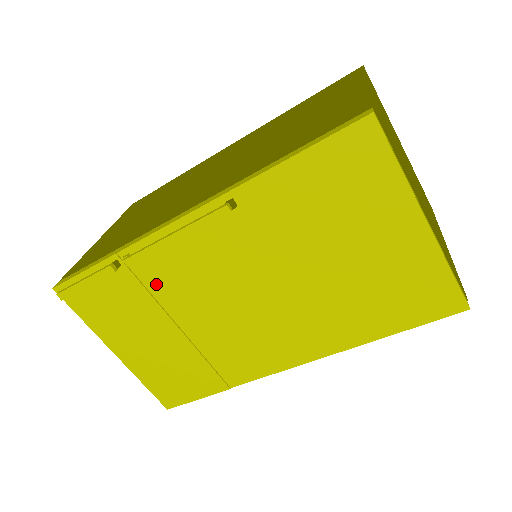
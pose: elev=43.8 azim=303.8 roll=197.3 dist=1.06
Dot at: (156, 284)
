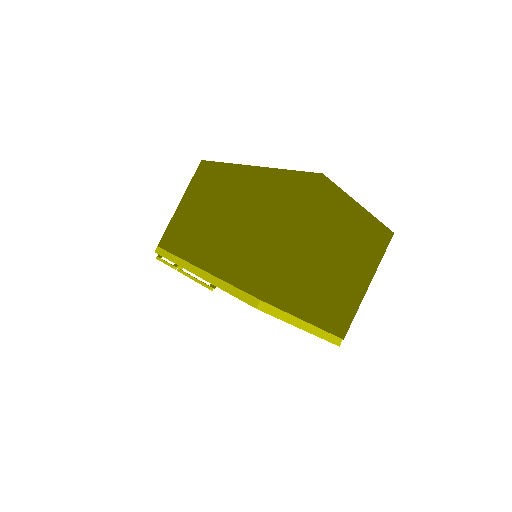
Dot at: occluded
